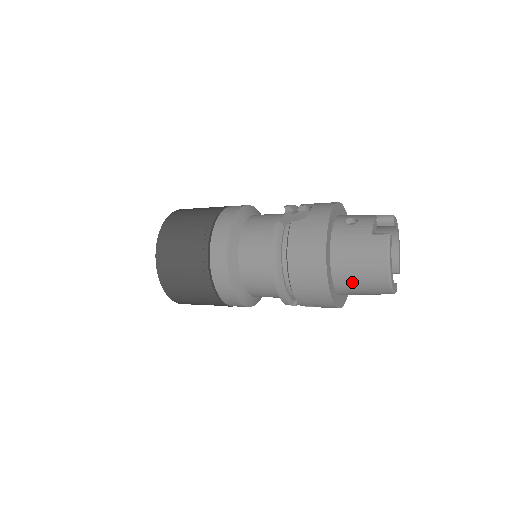
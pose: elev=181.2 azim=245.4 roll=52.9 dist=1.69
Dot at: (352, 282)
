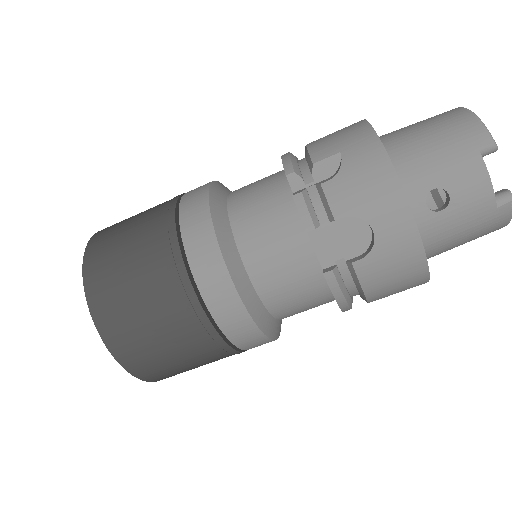
Dot at: (402, 129)
